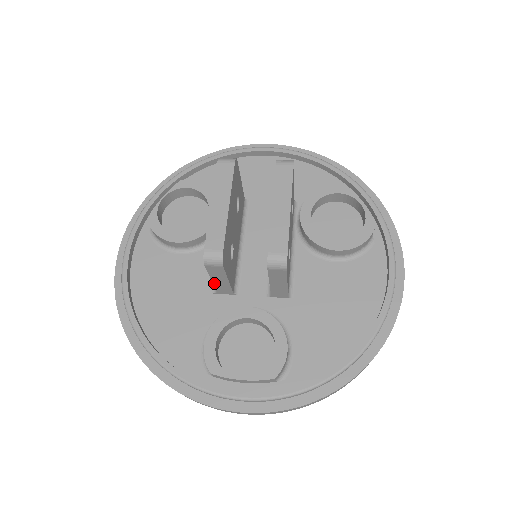
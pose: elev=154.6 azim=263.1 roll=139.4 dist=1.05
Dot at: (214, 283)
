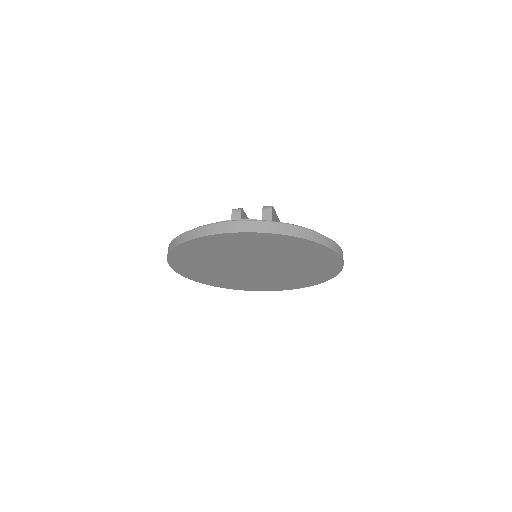
Dot at: occluded
